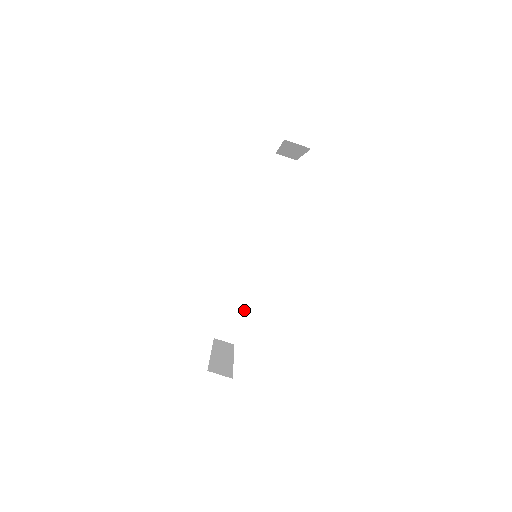
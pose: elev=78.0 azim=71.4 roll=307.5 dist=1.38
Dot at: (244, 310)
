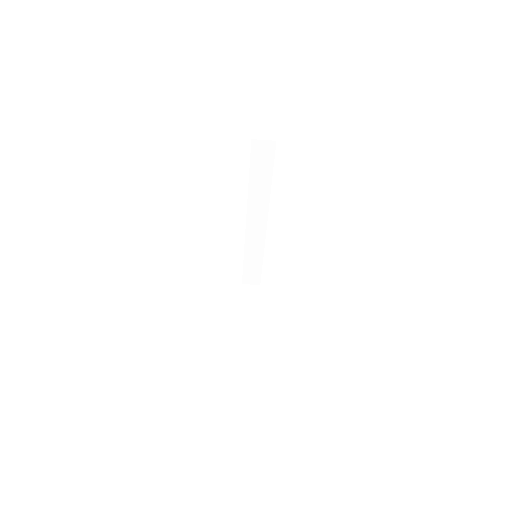
Dot at: (261, 264)
